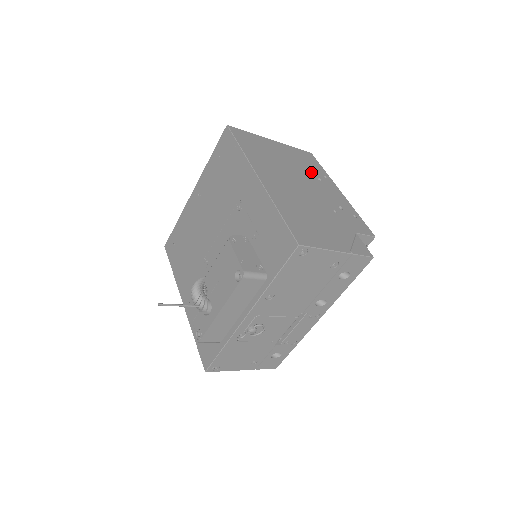
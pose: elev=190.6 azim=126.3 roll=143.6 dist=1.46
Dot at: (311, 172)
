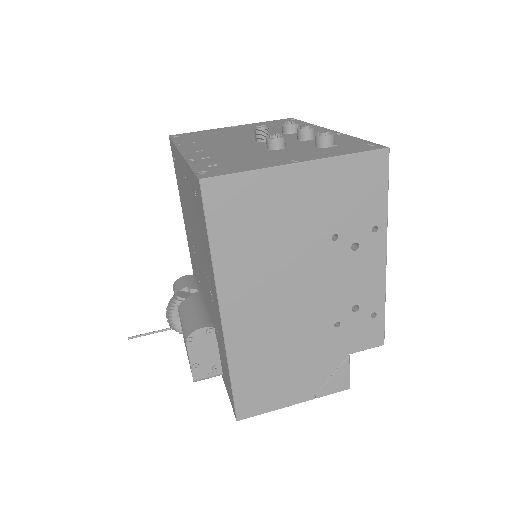
Dot at: (346, 233)
